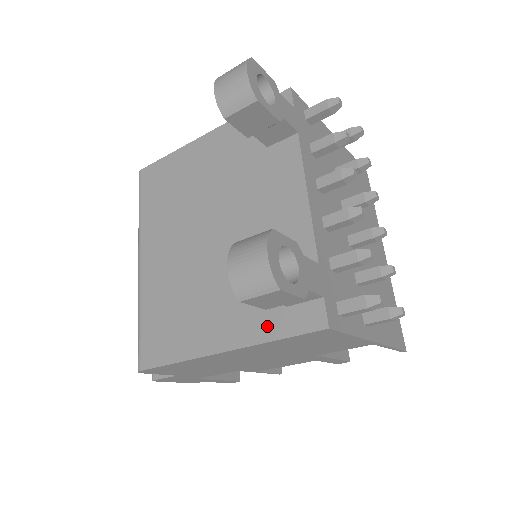
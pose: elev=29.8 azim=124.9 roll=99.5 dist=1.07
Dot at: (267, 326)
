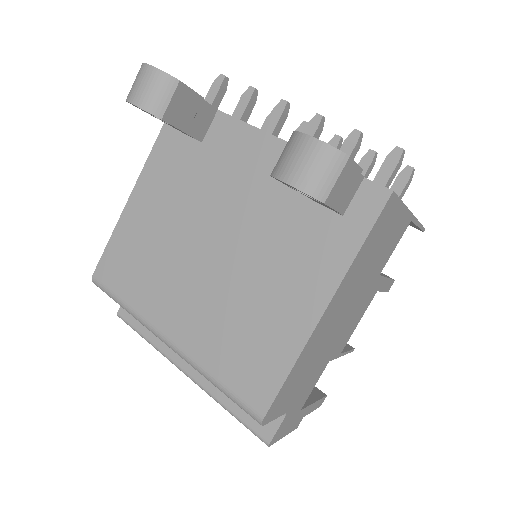
Dot at: (342, 247)
